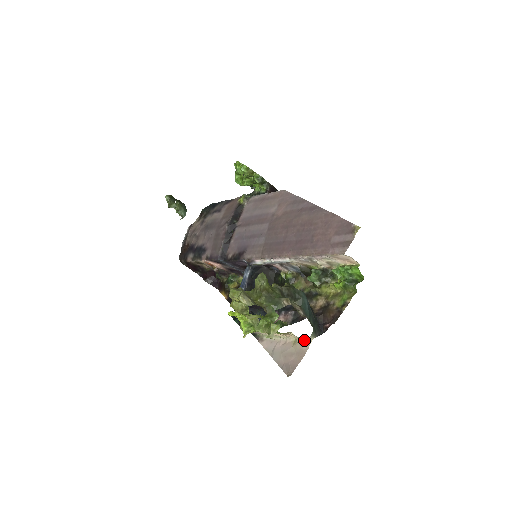
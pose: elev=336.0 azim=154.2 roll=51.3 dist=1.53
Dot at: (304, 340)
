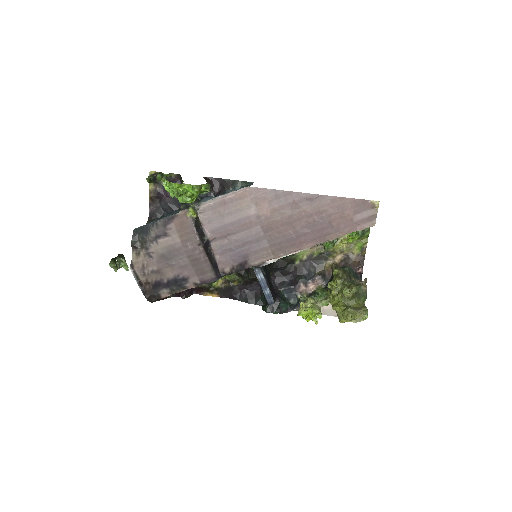
Dot at: occluded
